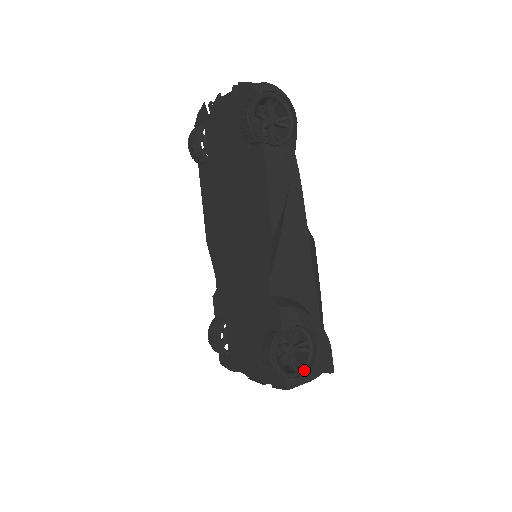
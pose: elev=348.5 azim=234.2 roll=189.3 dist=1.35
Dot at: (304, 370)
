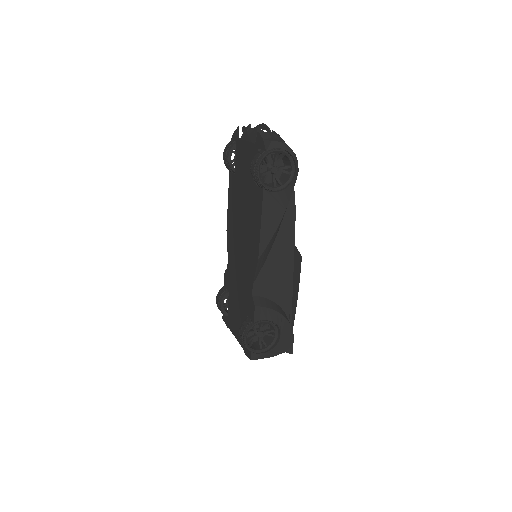
Dot at: (267, 349)
